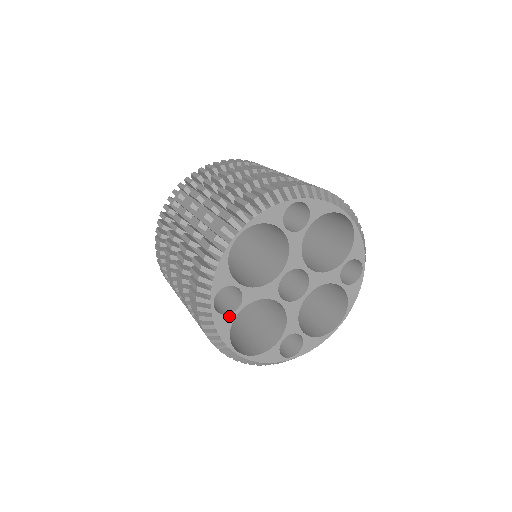
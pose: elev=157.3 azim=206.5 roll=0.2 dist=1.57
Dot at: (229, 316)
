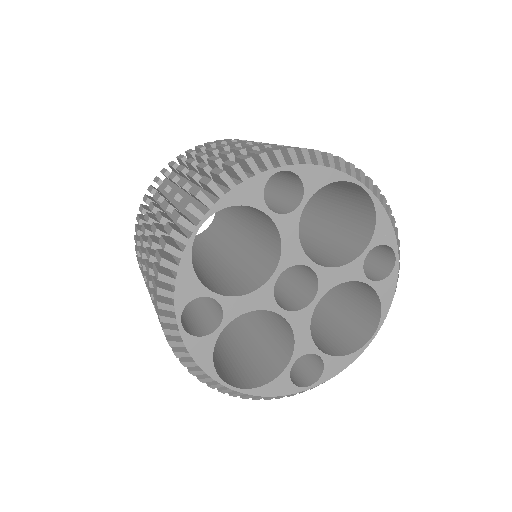
Dot at: (208, 338)
